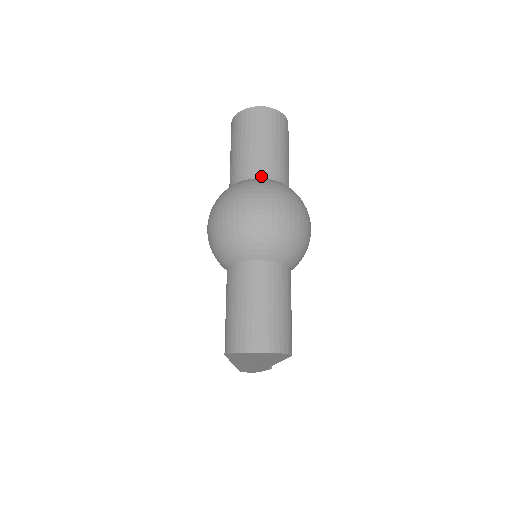
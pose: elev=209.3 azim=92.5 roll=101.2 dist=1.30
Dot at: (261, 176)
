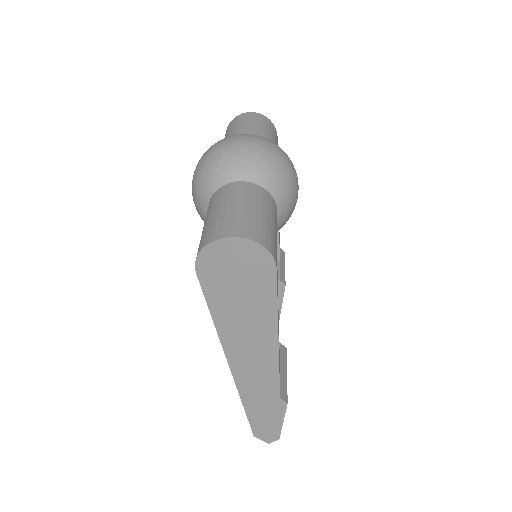
Dot at: occluded
